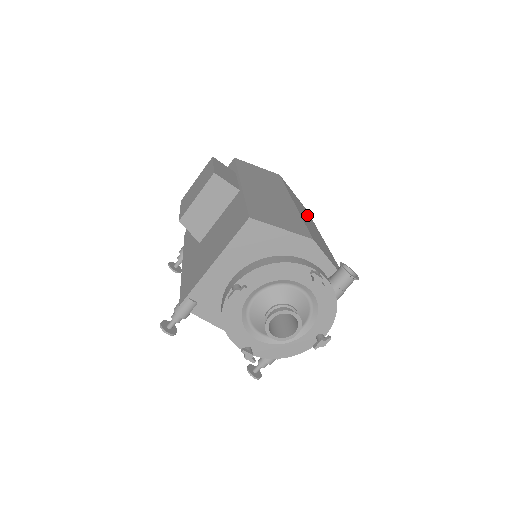
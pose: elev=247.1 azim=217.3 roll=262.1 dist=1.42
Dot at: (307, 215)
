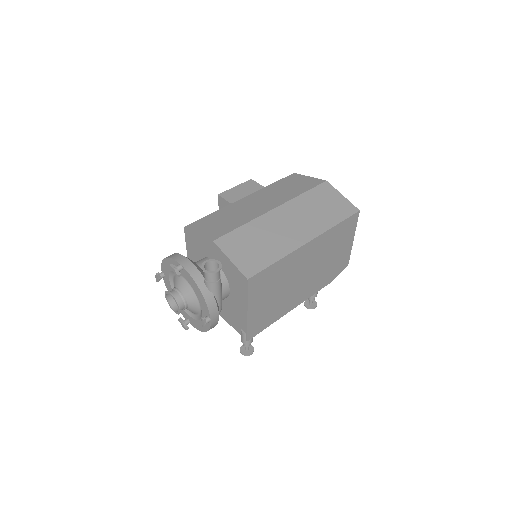
Dot at: (319, 218)
